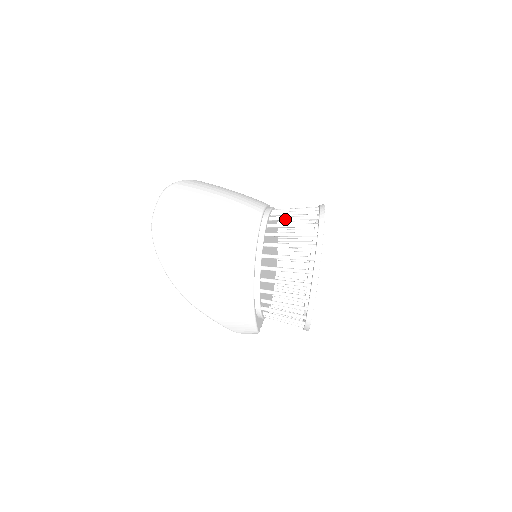
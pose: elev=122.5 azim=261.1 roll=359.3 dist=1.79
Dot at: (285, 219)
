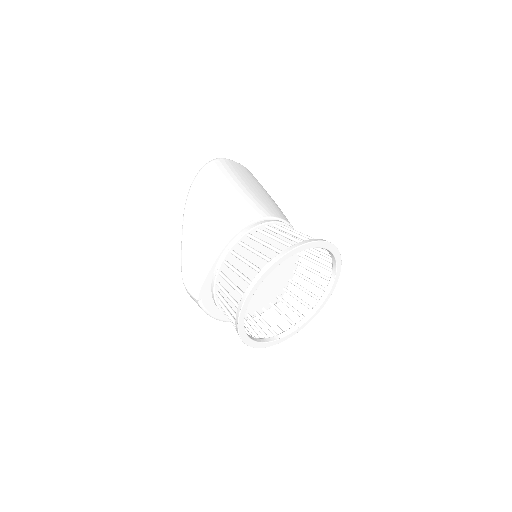
Dot at: occluded
